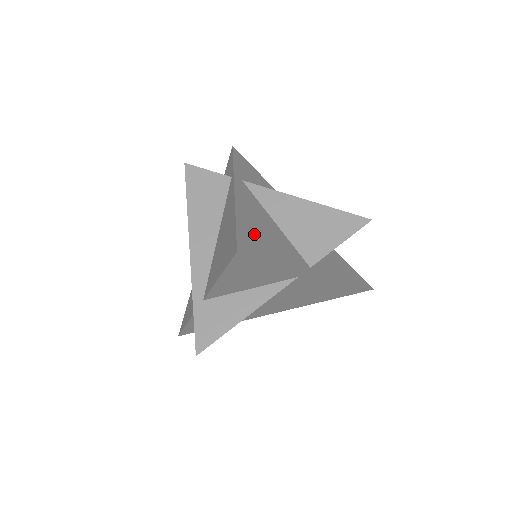
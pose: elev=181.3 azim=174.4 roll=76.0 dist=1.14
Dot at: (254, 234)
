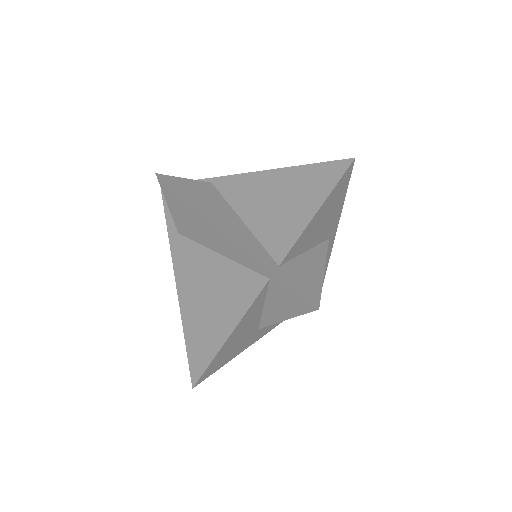
Dot at: occluded
